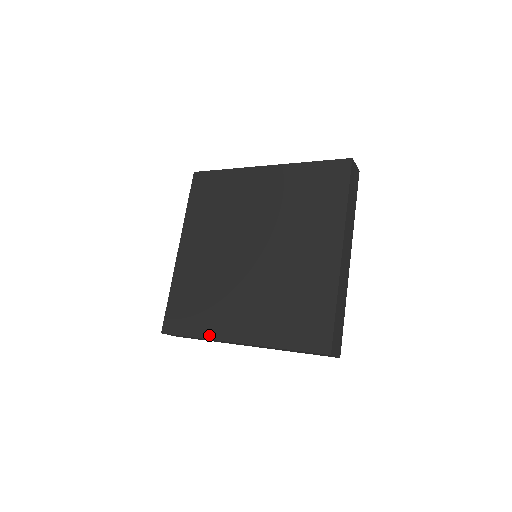
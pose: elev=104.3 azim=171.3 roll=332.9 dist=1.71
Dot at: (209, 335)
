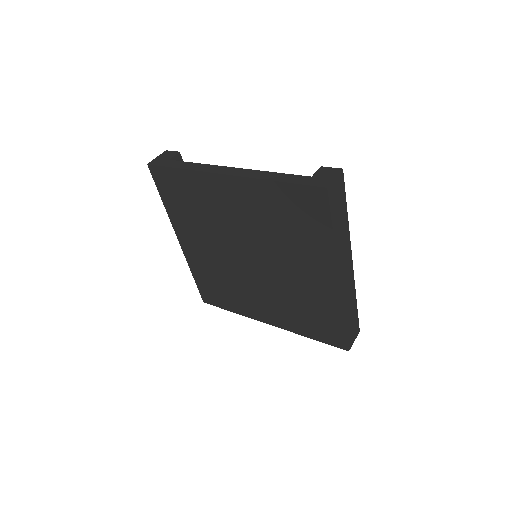
Dot at: (243, 314)
